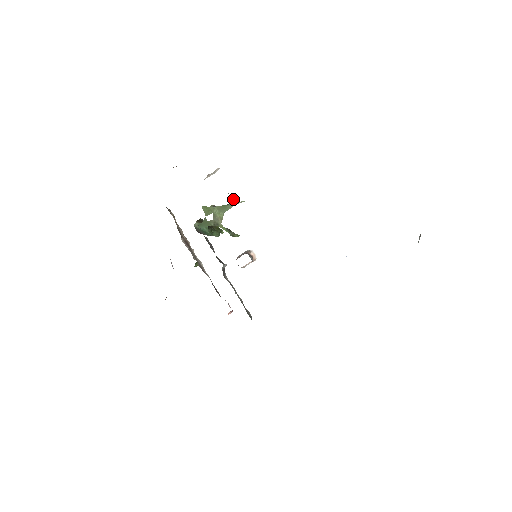
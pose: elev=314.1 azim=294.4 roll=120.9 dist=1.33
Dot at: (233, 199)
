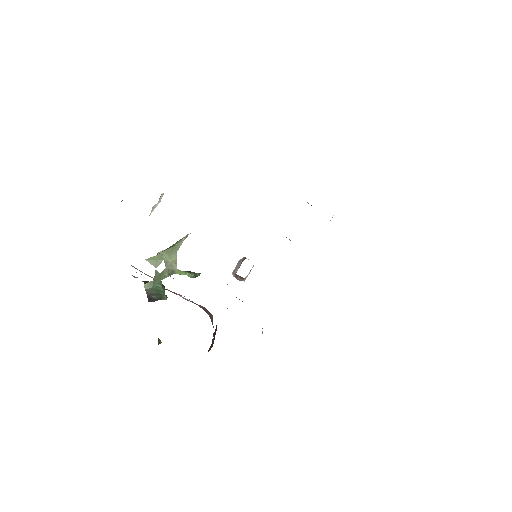
Dot at: occluded
